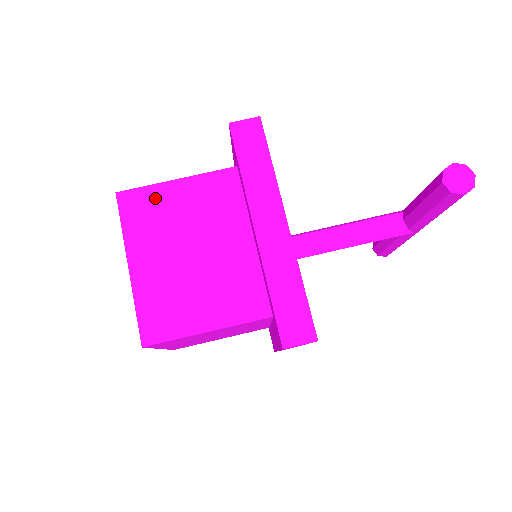
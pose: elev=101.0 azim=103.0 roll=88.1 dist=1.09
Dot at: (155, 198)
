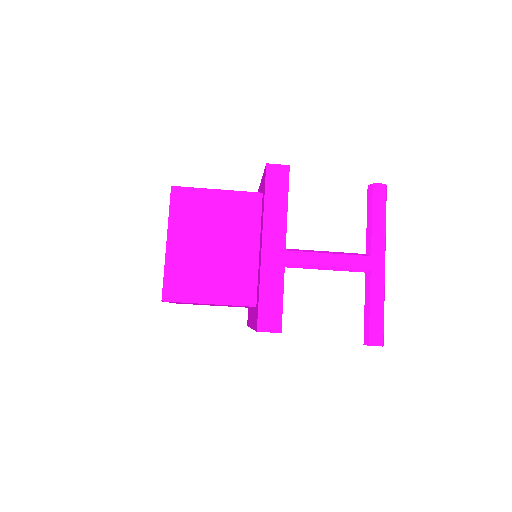
Dot at: occluded
